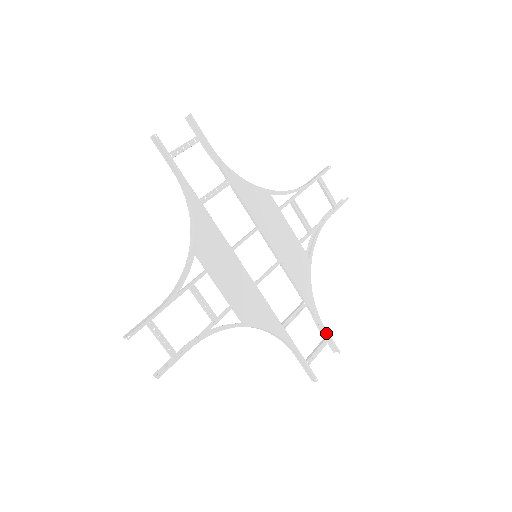
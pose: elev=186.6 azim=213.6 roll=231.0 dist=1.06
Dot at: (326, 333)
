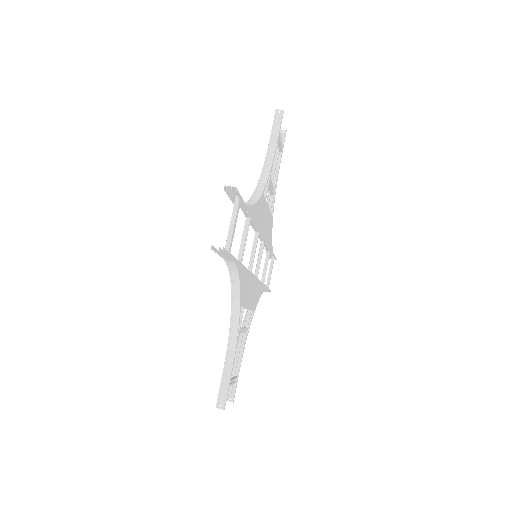
Dot at: (274, 257)
